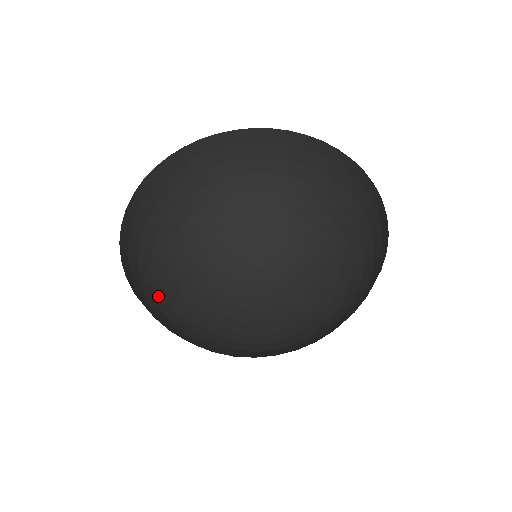
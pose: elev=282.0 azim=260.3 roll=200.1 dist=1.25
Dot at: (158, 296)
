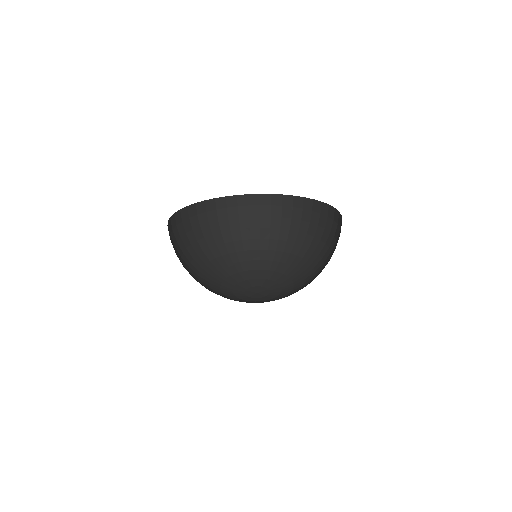
Dot at: occluded
